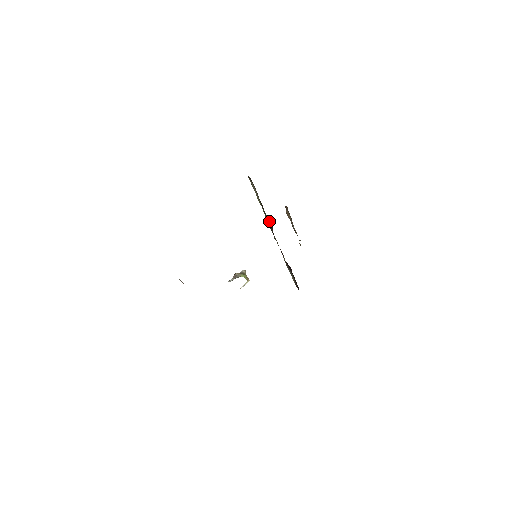
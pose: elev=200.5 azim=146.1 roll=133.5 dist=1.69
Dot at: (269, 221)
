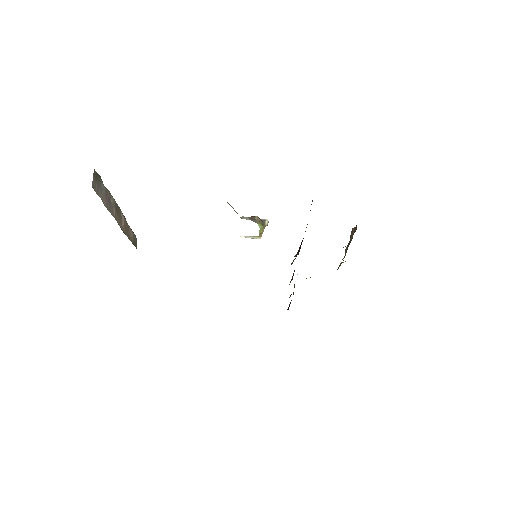
Dot at: (301, 243)
